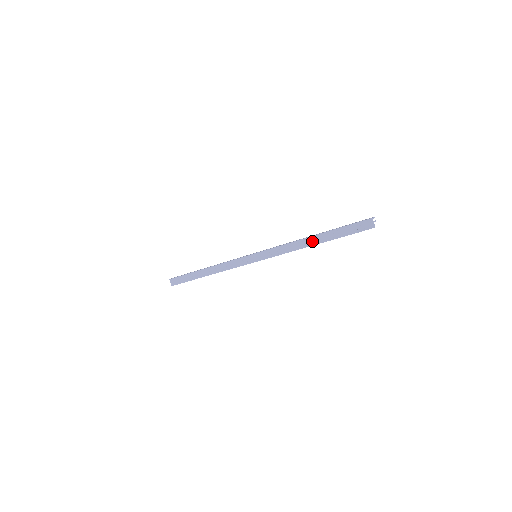
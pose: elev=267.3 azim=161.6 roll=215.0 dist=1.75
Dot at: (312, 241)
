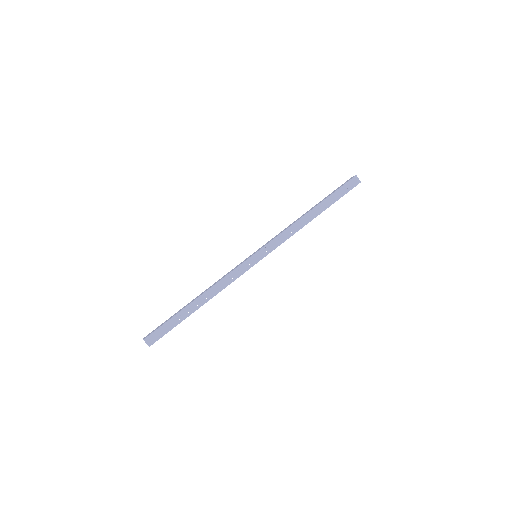
Dot at: (312, 215)
